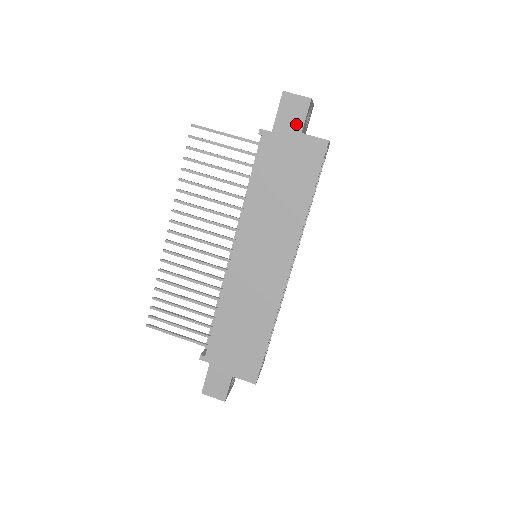
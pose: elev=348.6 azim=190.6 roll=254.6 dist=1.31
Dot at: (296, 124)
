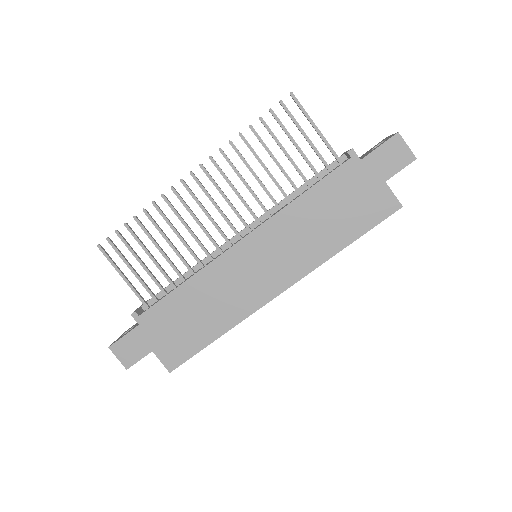
Dot at: (387, 170)
